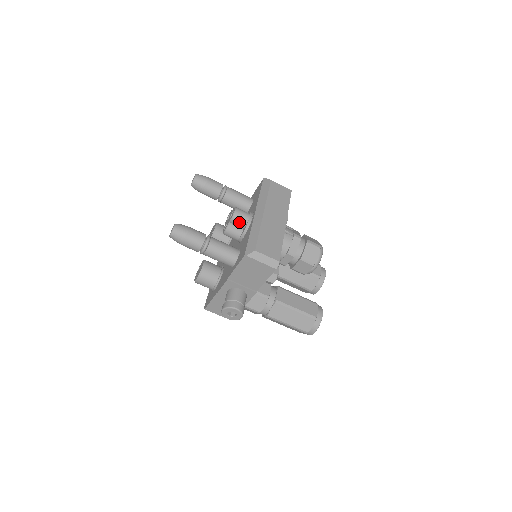
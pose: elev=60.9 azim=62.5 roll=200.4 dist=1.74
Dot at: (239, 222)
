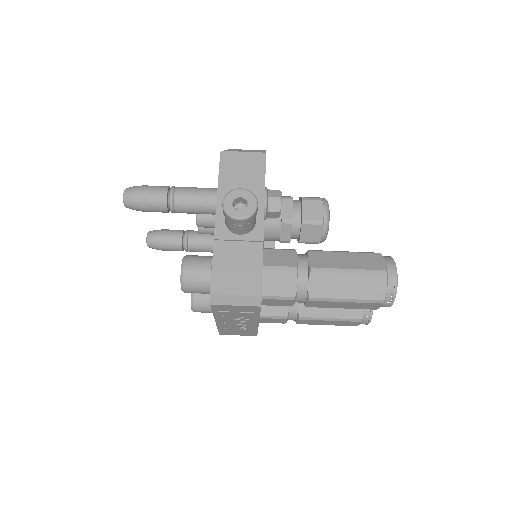
Dot at: occluded
